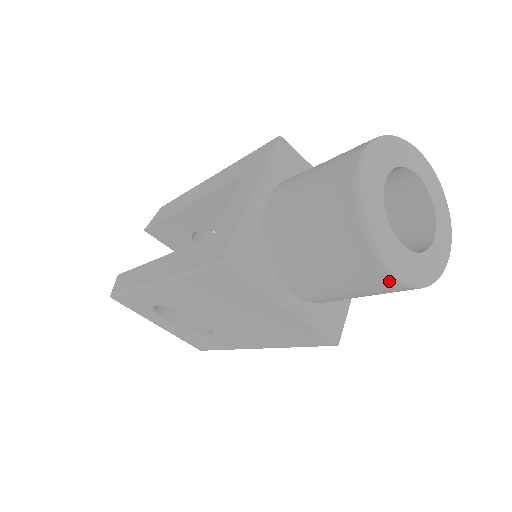
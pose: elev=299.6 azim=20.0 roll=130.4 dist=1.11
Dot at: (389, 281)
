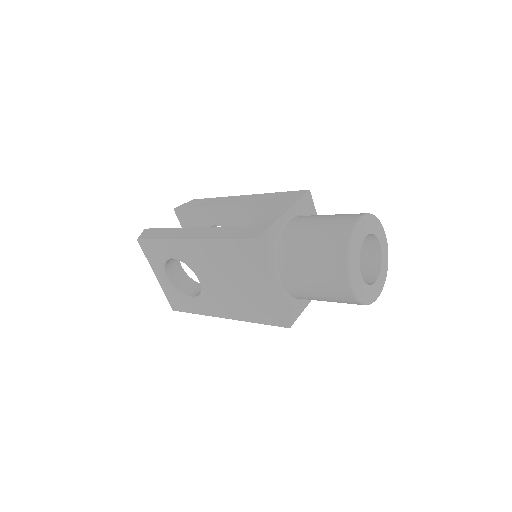
Dot at: (347, 289)
